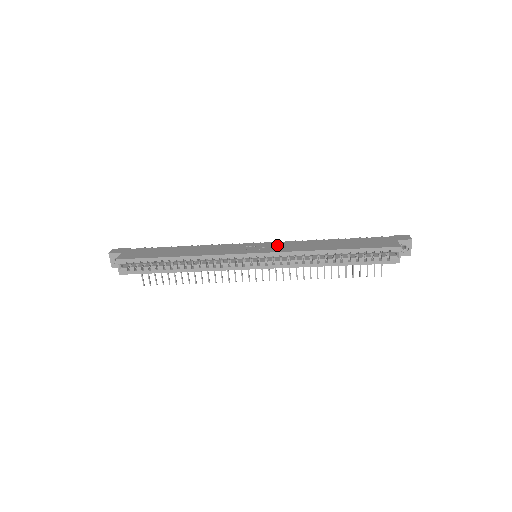
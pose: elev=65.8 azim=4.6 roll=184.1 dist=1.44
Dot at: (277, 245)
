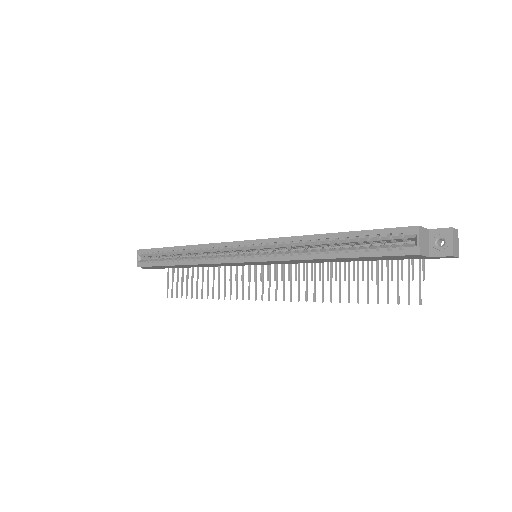
Dot at: occluded
